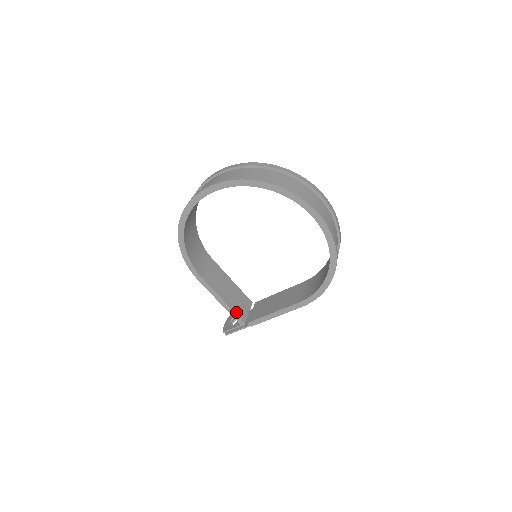
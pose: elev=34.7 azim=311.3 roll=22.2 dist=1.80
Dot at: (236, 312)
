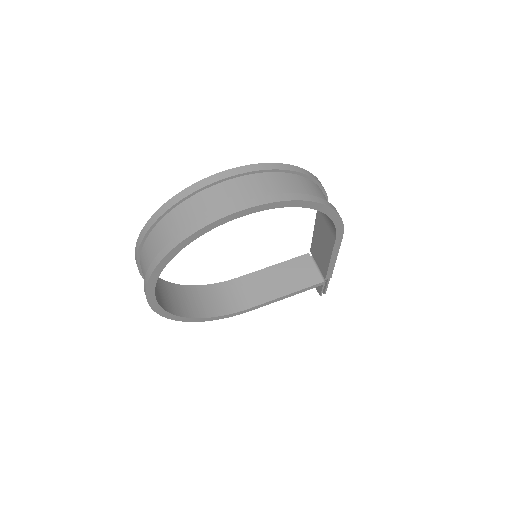
Dot at: (306, 286)
